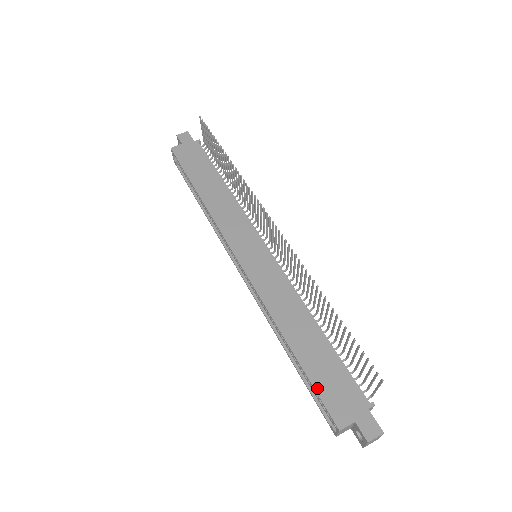
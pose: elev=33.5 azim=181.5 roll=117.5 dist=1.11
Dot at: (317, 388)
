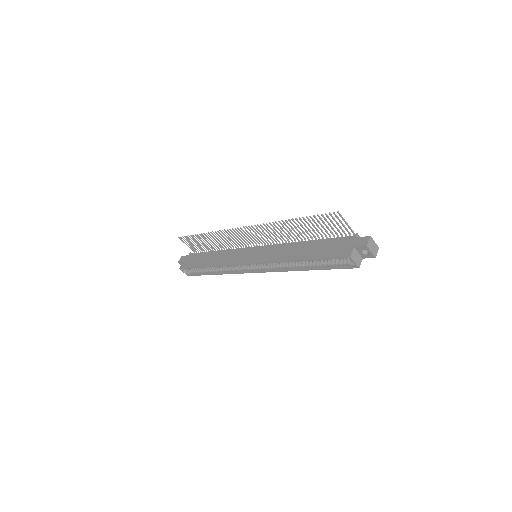
Dot at: (326, 257)
